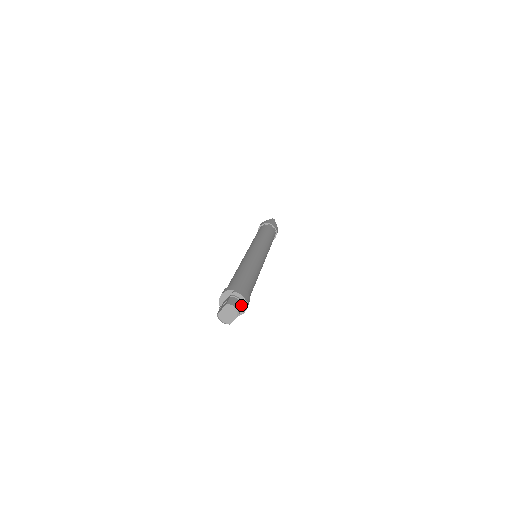
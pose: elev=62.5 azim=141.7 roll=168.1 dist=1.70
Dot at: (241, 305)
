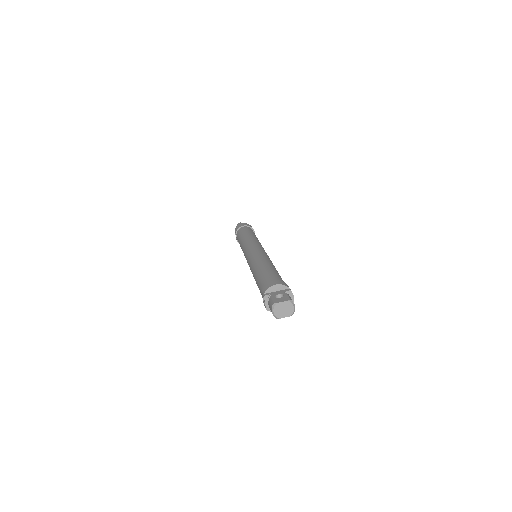
Dot at: occluded
